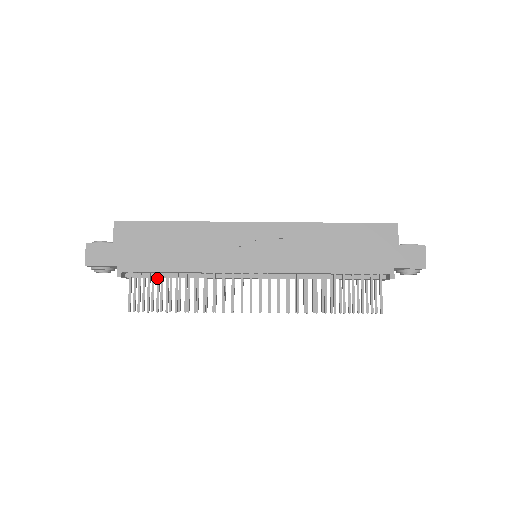
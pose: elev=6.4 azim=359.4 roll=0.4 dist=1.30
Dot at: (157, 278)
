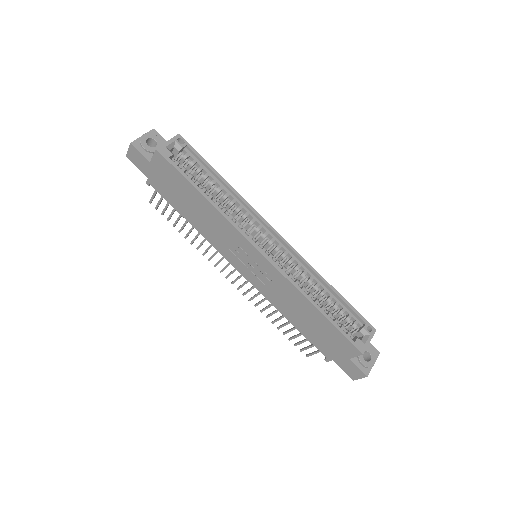
Dot at: occluded
